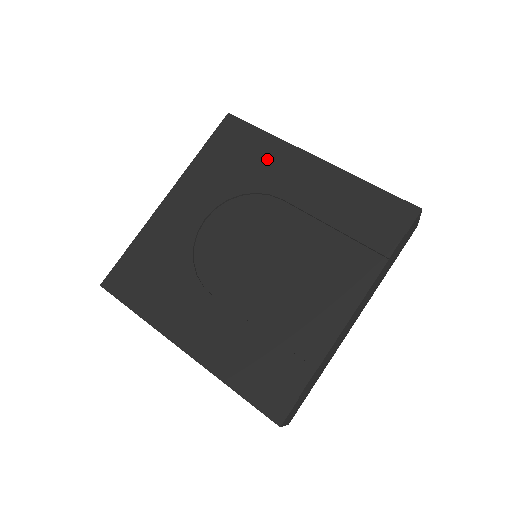
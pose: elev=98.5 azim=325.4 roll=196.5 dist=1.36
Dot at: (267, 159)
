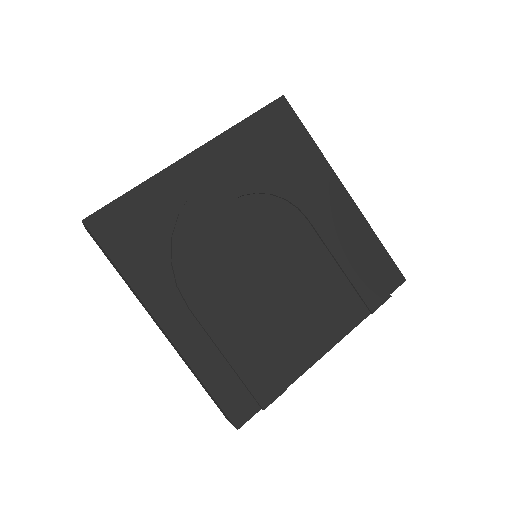
Dot at: (305, 168)
